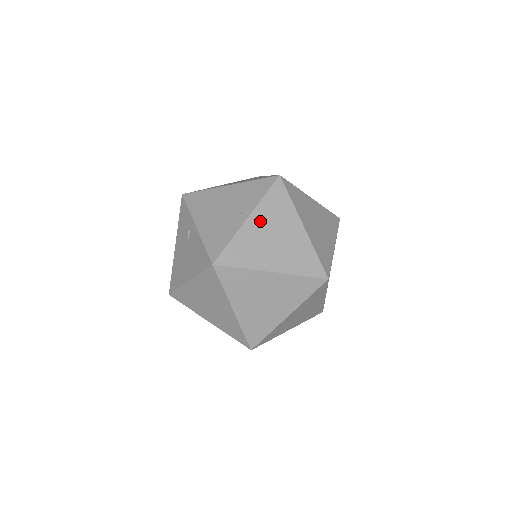
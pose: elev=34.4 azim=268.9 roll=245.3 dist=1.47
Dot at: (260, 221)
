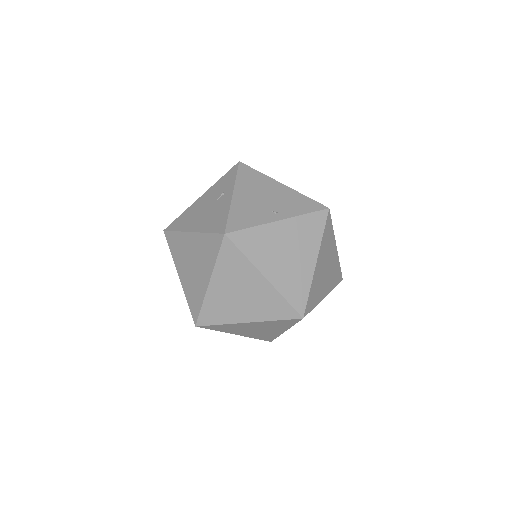
Dot at: (287, 231)
